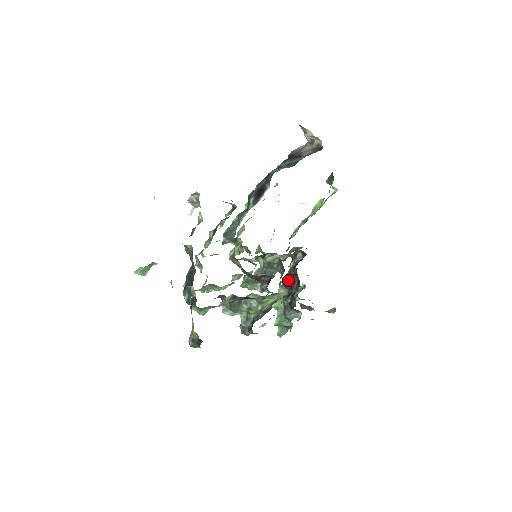
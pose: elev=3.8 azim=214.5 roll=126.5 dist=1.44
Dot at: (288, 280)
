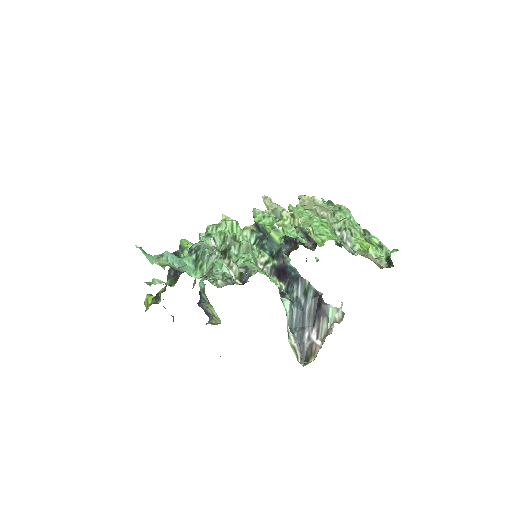
Dot at: occluded
